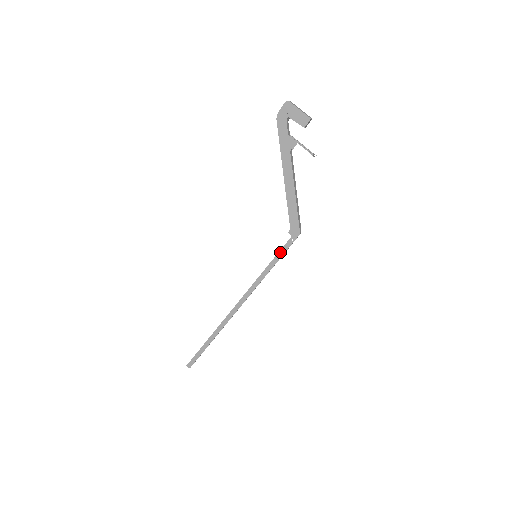
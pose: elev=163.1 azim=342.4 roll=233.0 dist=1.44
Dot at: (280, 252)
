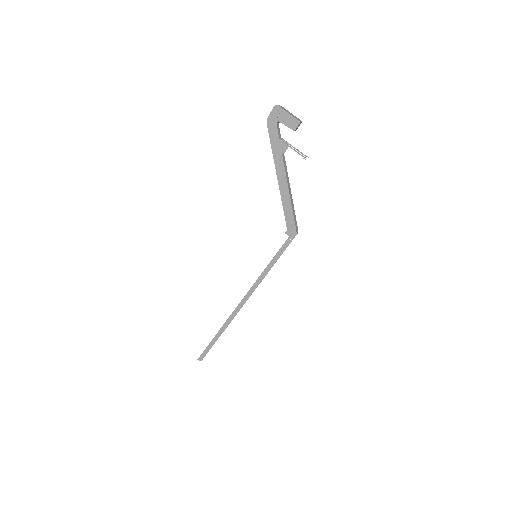
Dot at: (279, 252)
